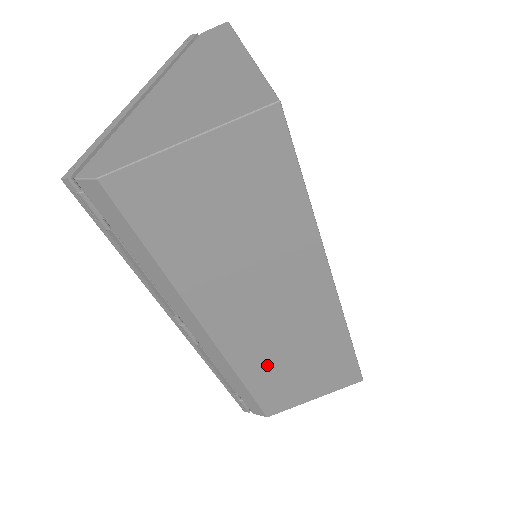
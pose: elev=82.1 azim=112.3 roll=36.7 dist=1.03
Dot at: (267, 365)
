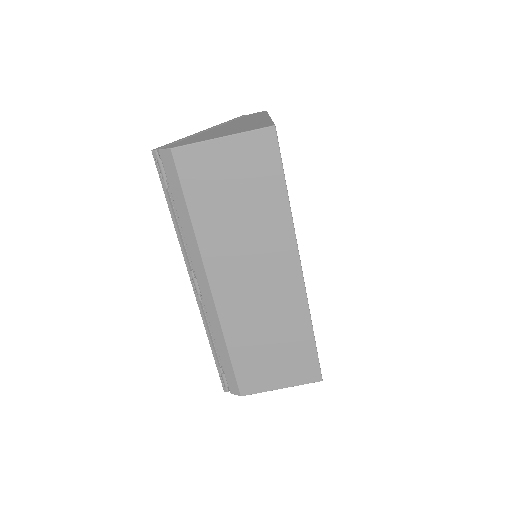
Dot at: (247, 333)
